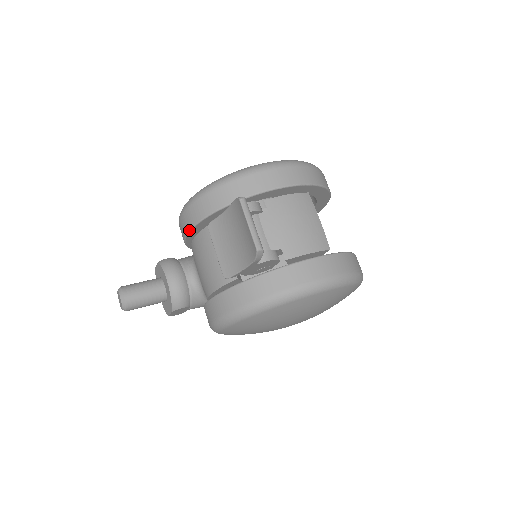
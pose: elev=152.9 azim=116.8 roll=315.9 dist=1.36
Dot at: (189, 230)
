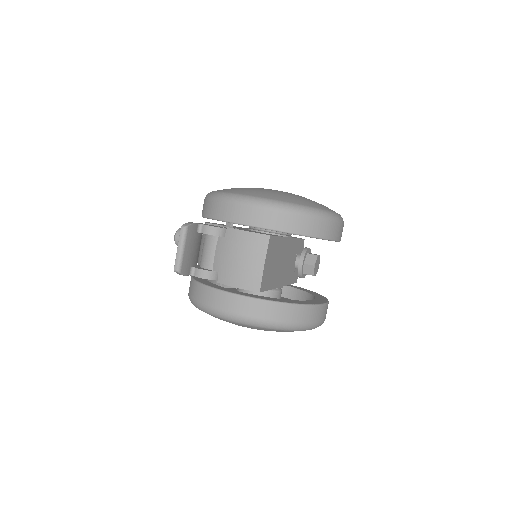
Dot at: occluded
